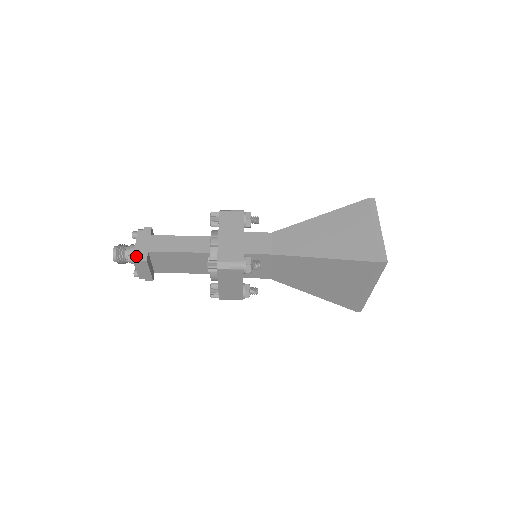
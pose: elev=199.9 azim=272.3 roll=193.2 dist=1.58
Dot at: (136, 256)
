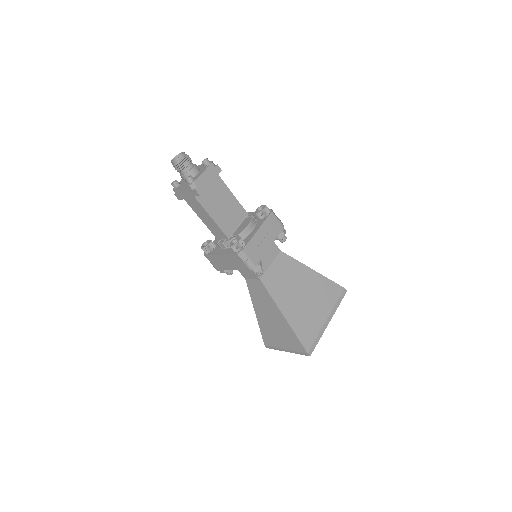
Dot at: (213, 163)
